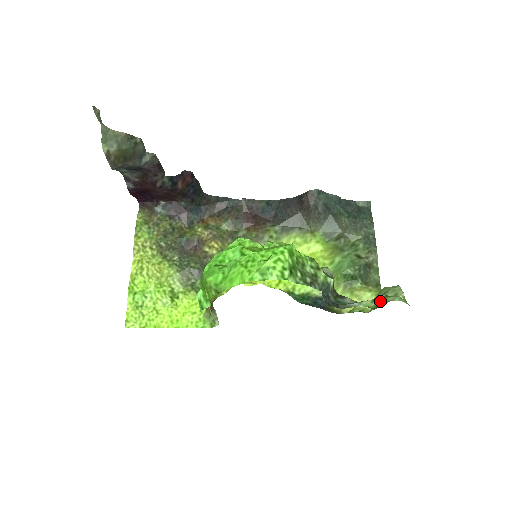
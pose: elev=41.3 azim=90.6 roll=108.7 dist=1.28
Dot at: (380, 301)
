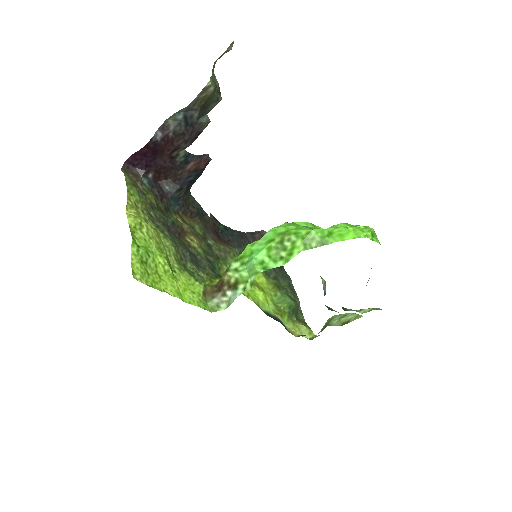
Dot at: (367, 310)
